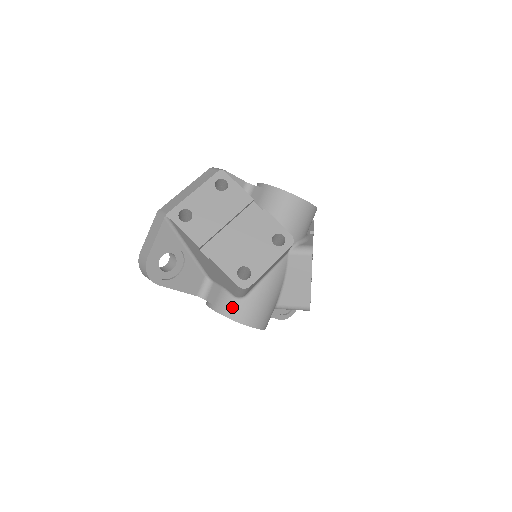
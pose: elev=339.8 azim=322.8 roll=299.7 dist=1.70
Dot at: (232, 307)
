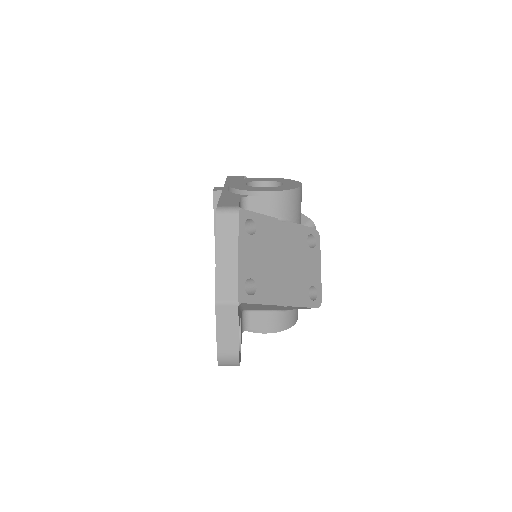
Dot at: (286, 319)
